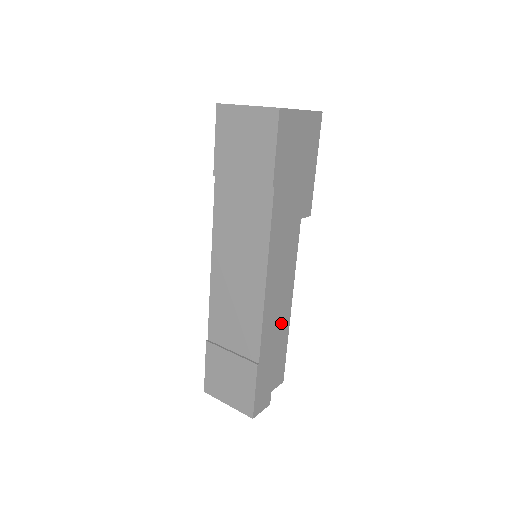
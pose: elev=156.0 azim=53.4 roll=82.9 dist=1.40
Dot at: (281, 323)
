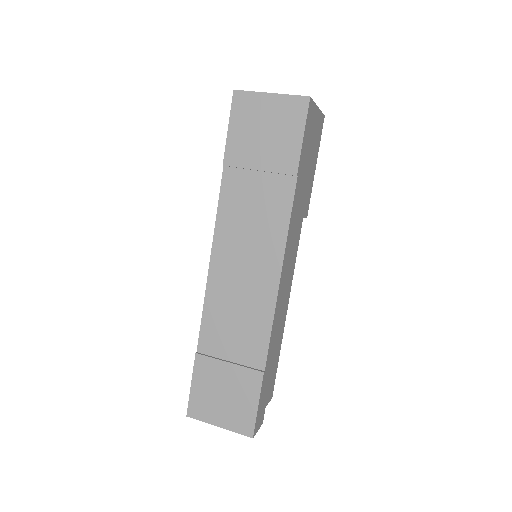
Dot at: (280, 328)
